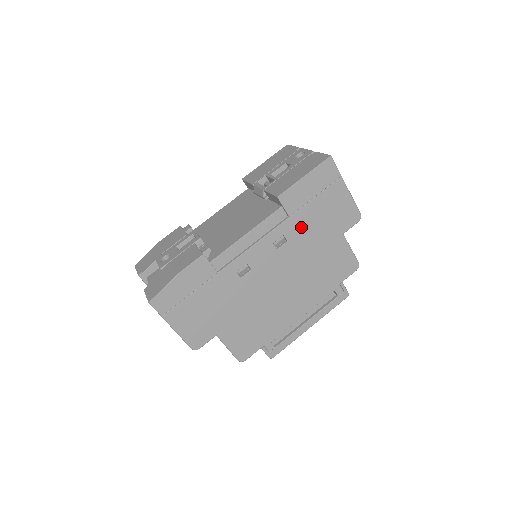
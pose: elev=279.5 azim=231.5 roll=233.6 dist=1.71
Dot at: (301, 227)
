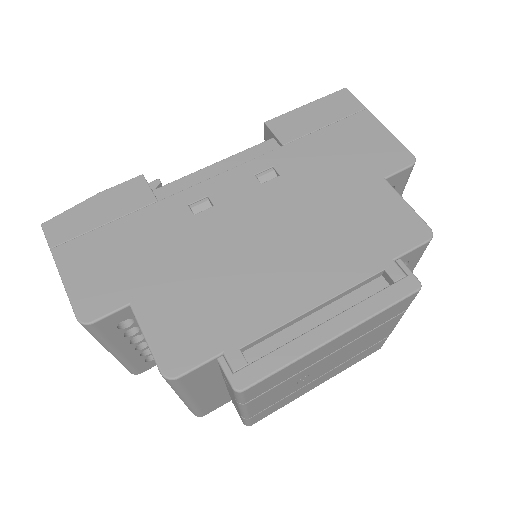
Dot at: (303, 160)
